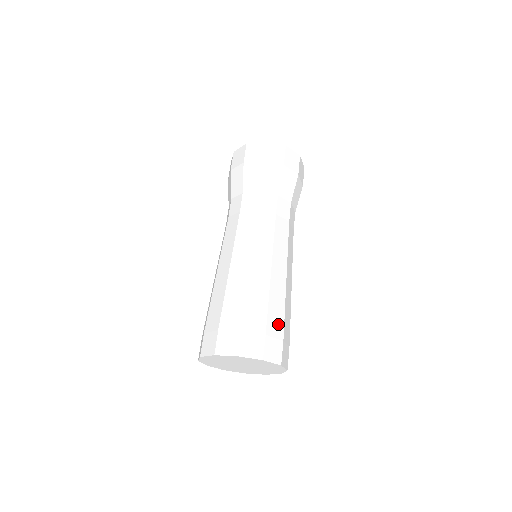
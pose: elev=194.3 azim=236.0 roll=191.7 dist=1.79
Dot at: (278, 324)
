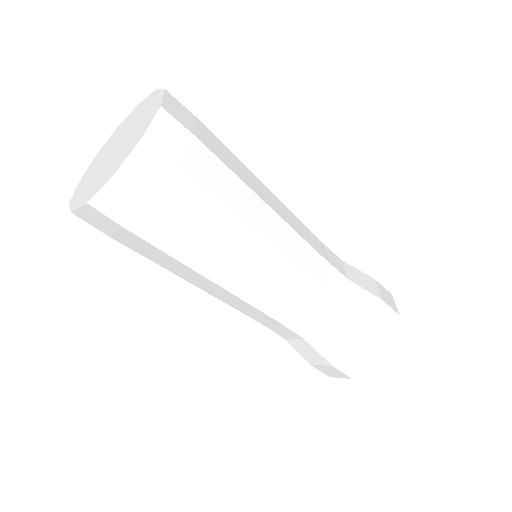
Dot at: occluded
